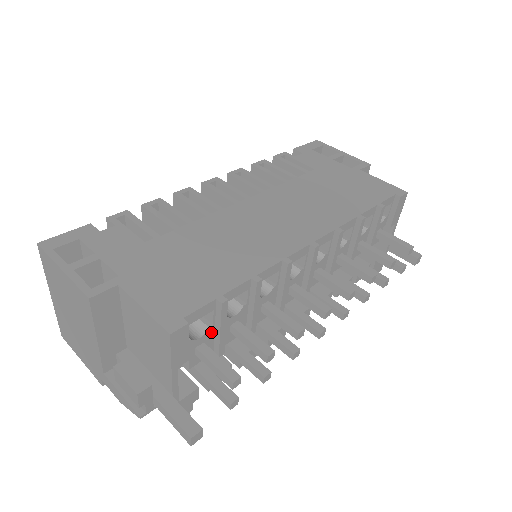
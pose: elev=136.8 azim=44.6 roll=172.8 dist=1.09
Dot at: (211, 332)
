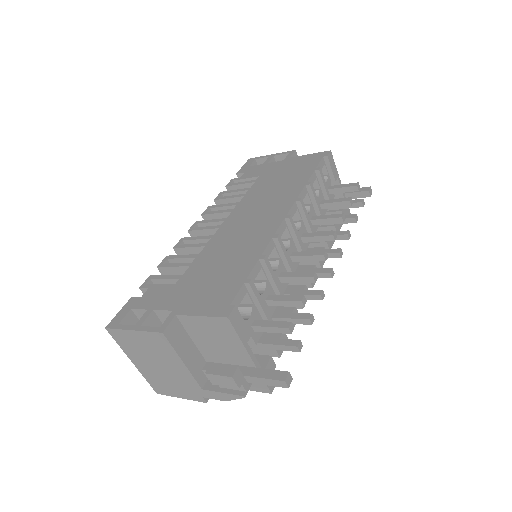
Dot at: (255, 310)
